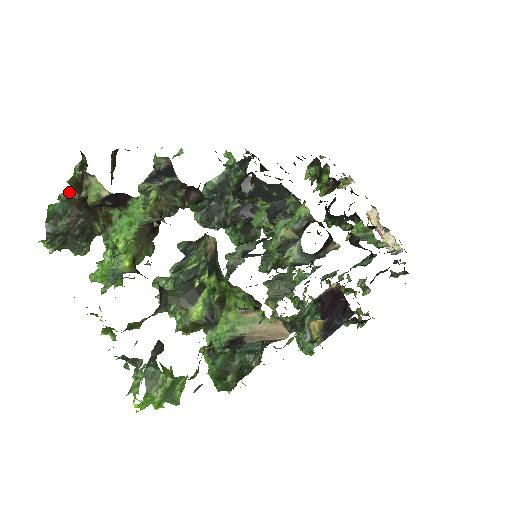
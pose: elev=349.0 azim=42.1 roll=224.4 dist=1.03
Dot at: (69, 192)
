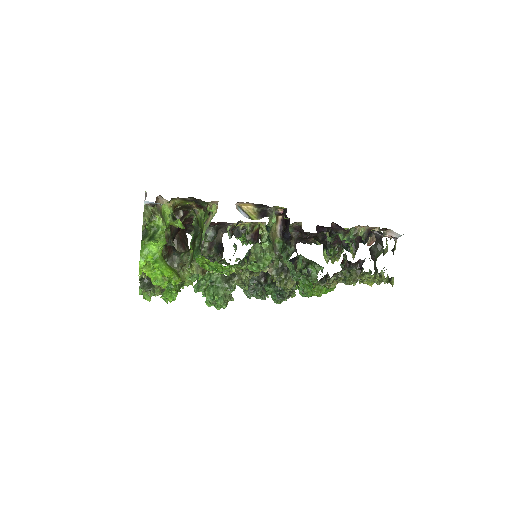
Dot at: occluded
